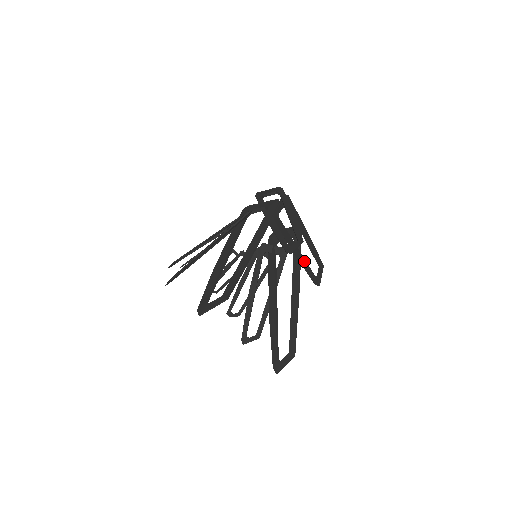
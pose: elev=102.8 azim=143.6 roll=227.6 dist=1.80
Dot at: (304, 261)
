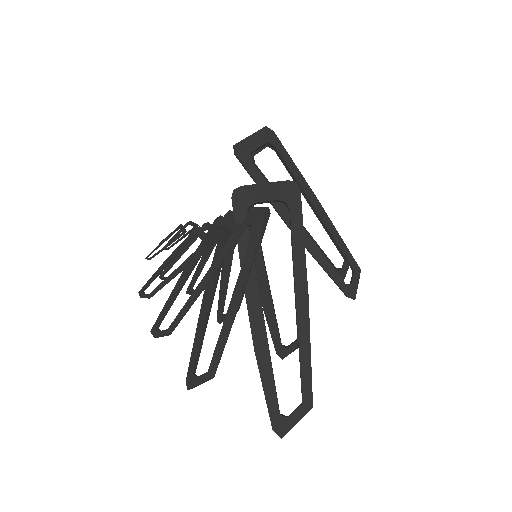
Dot at: (317, 246)
